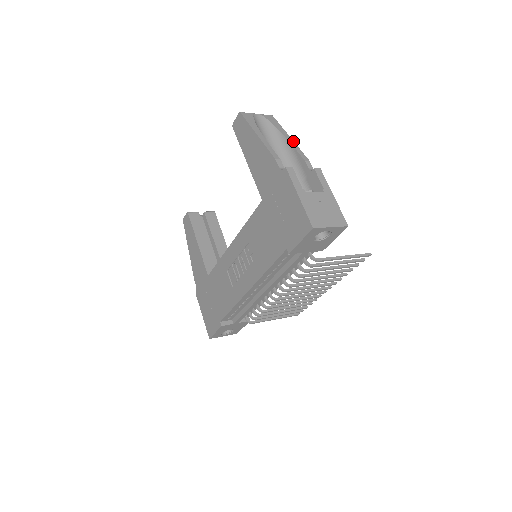
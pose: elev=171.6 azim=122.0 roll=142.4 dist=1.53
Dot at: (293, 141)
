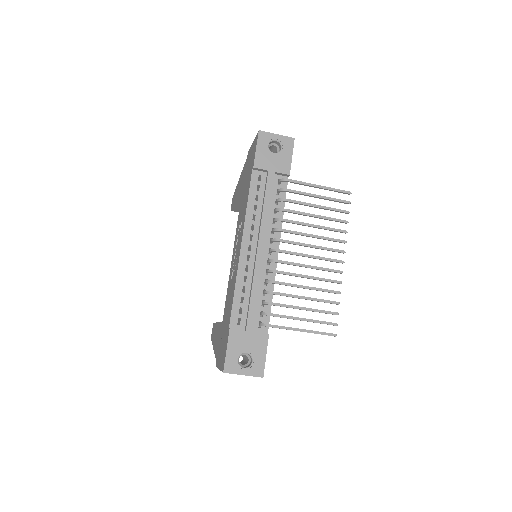
Dot at: occluded
